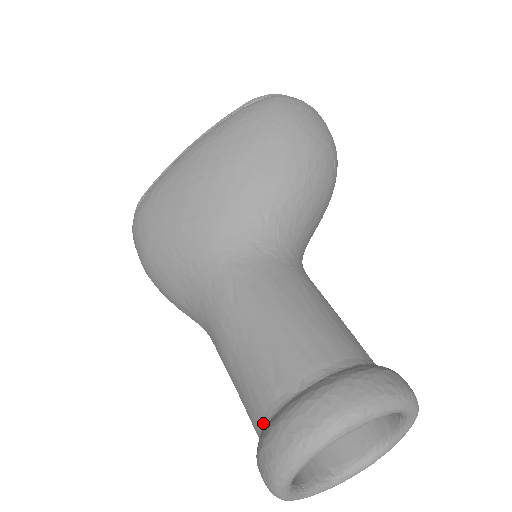
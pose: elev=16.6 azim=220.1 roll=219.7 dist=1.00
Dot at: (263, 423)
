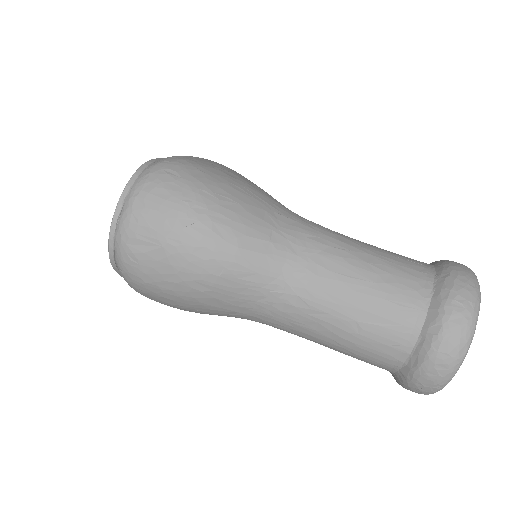
Dot at: (431, 280)
